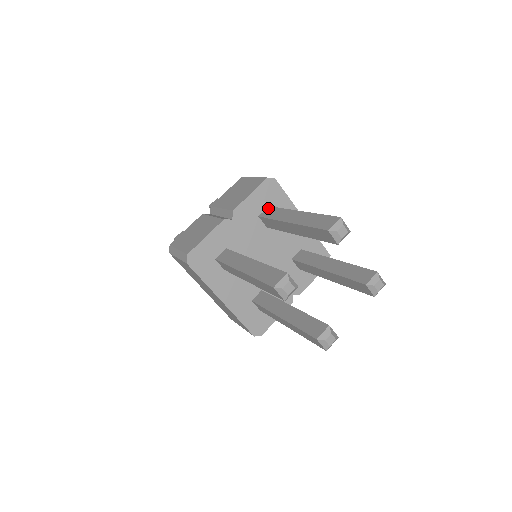
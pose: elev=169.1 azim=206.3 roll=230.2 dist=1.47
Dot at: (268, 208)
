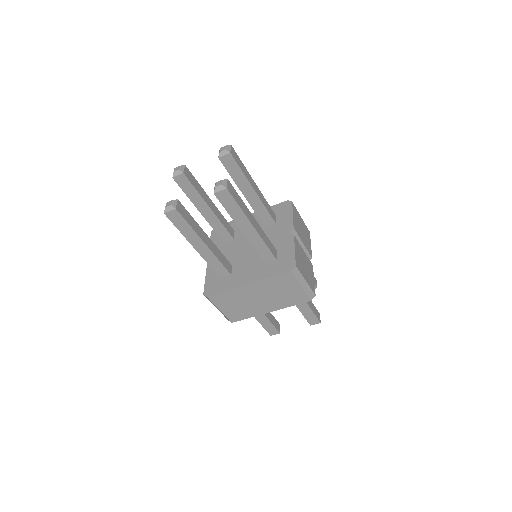
Dot at: occluded
